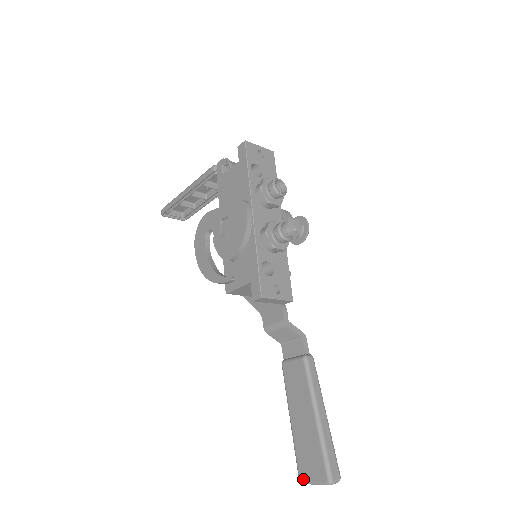
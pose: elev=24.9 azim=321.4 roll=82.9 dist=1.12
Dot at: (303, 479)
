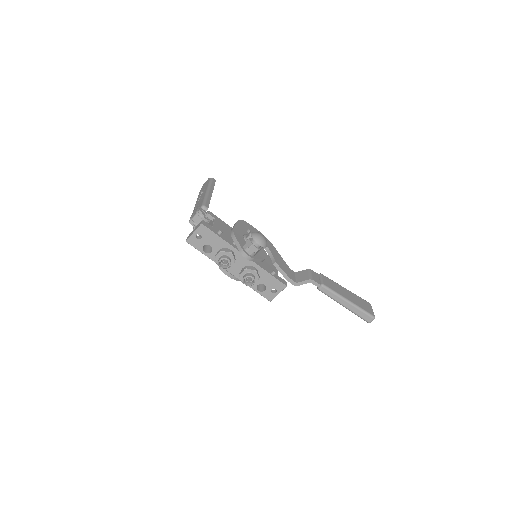
Dot at: occluded
